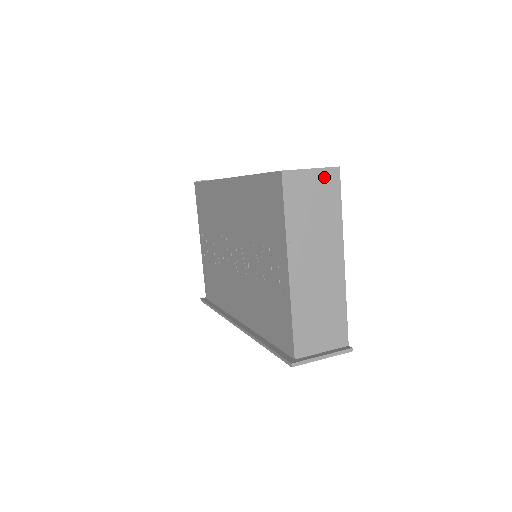
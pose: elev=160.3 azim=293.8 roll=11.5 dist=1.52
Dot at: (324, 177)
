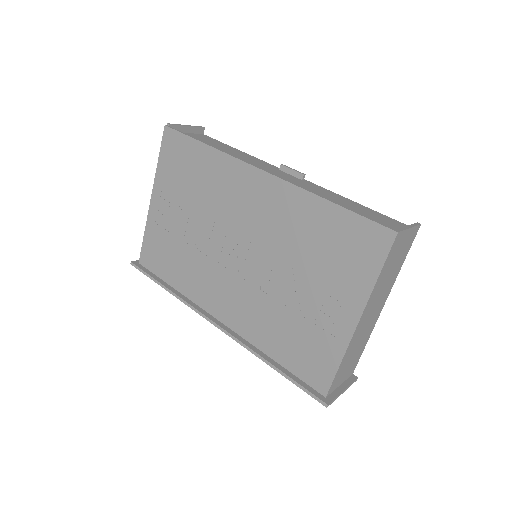
Dot at: (411, 235)
